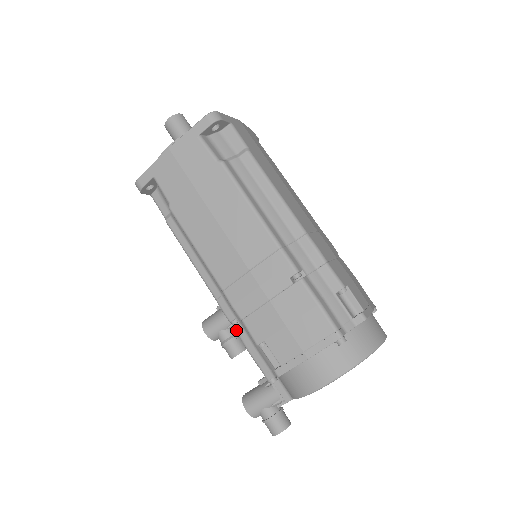
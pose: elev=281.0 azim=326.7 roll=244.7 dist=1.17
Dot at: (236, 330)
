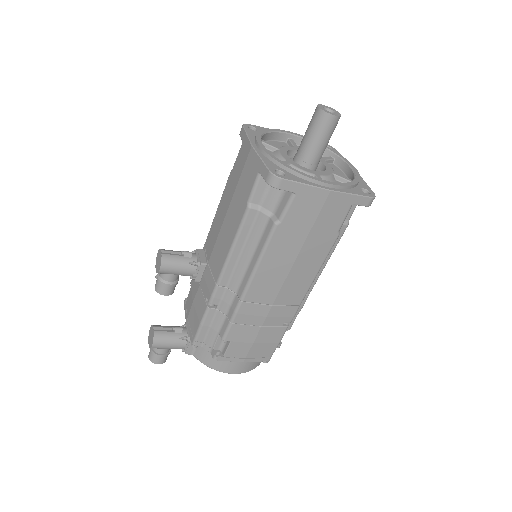
Dot at: (209, 310)
